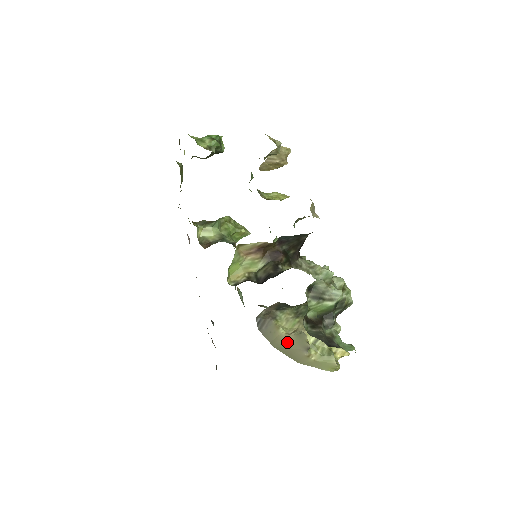
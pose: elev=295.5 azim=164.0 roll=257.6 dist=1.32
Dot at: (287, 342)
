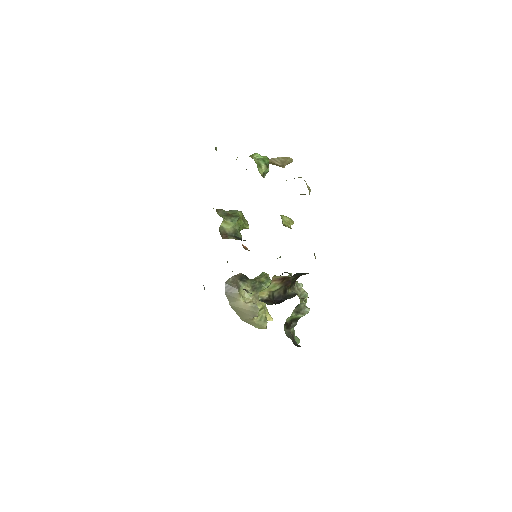
Dot at: (243, 308)
